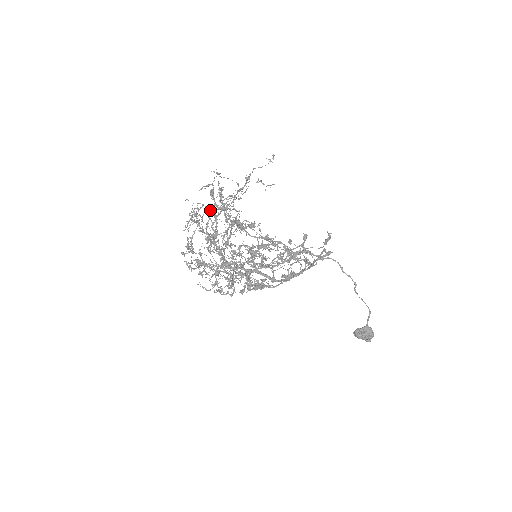
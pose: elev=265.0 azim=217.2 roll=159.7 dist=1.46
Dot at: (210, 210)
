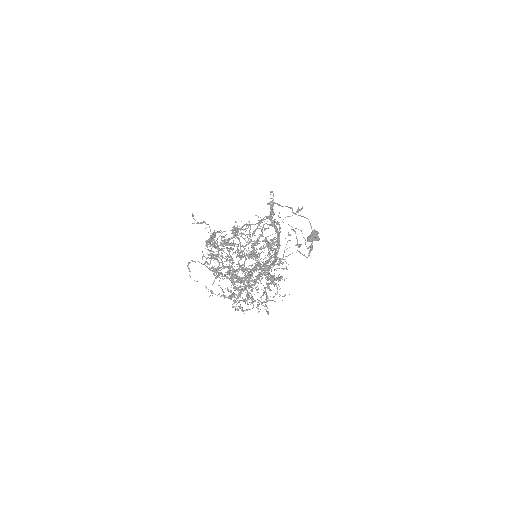
Dot at: occluded
